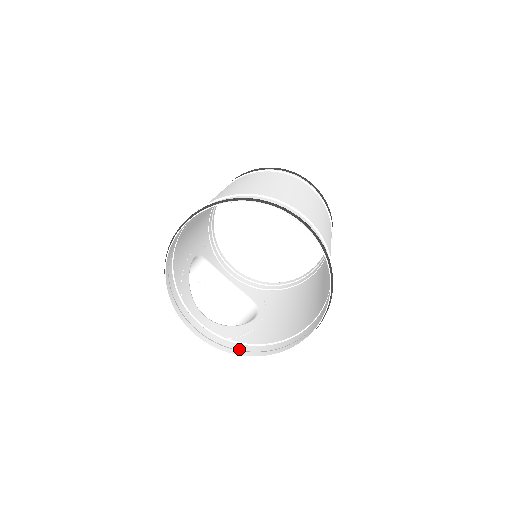
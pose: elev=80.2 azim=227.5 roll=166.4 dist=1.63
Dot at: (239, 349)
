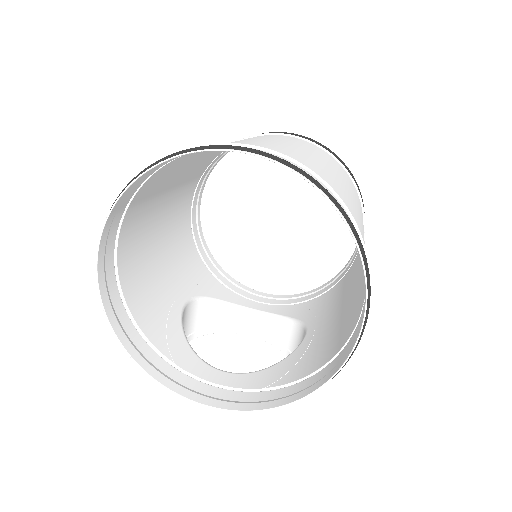
Dot at: (282, 396)
